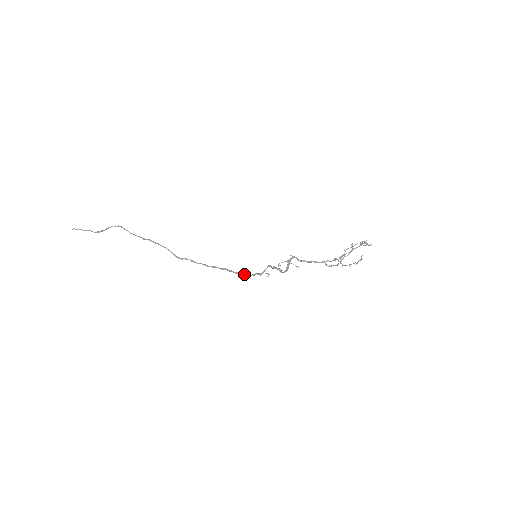
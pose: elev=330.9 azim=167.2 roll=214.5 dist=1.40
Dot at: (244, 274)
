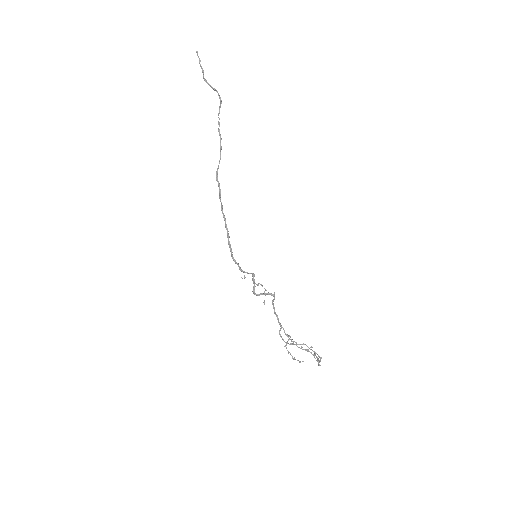
Dot at: (232, 252)
